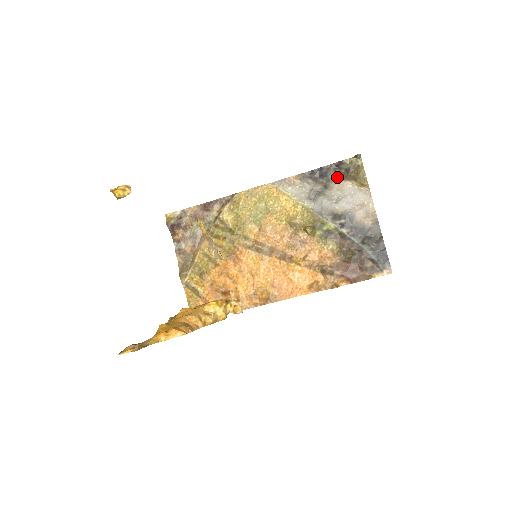
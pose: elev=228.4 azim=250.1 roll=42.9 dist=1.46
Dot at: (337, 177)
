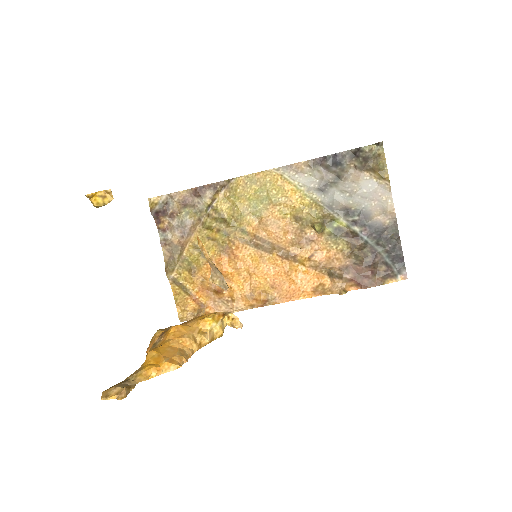
Dot at: (353, 166)
